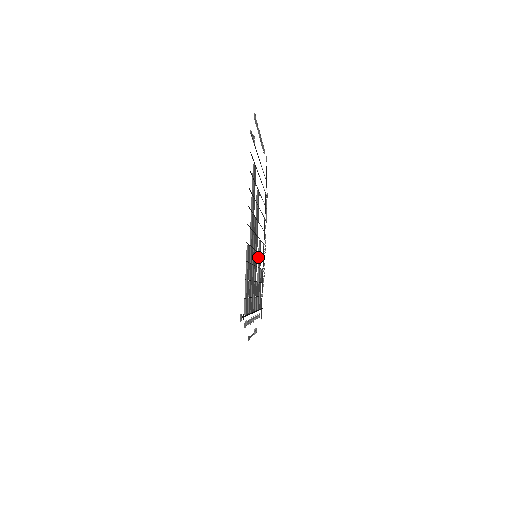
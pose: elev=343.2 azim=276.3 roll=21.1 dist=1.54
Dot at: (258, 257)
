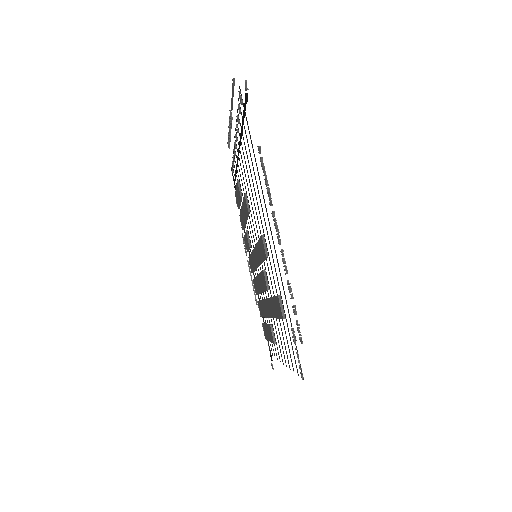
Dot at: (247, 218)
